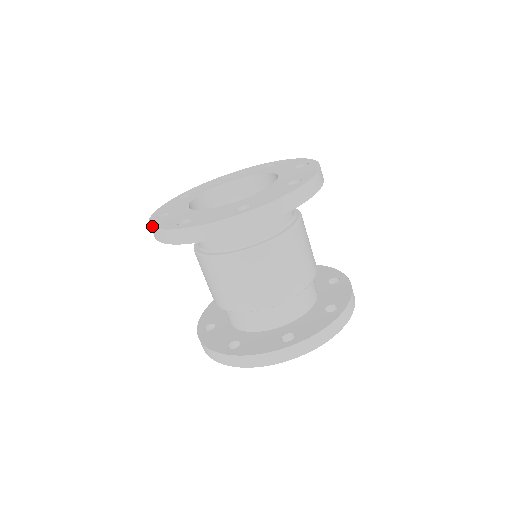
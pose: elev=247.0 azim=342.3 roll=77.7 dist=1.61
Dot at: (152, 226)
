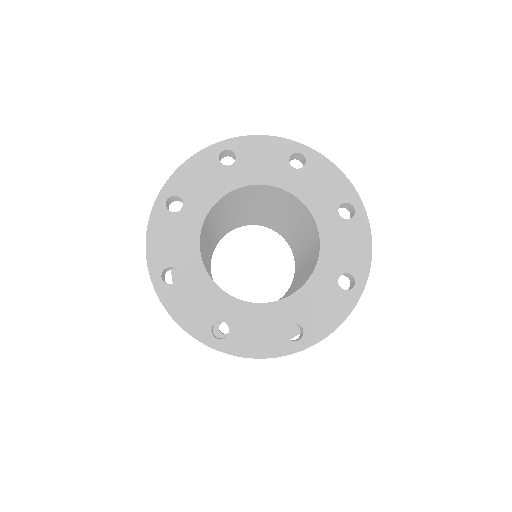
Dot at: (170, 315)
